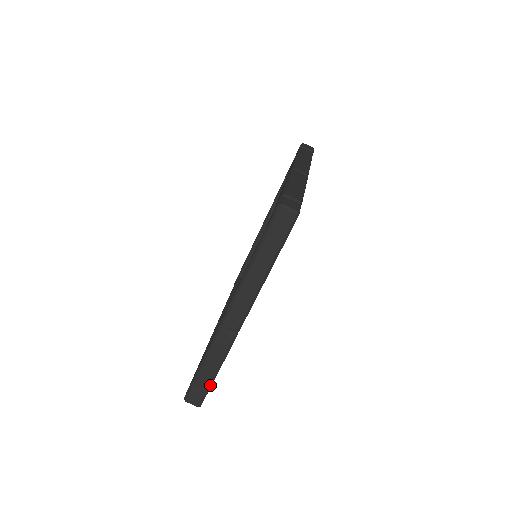
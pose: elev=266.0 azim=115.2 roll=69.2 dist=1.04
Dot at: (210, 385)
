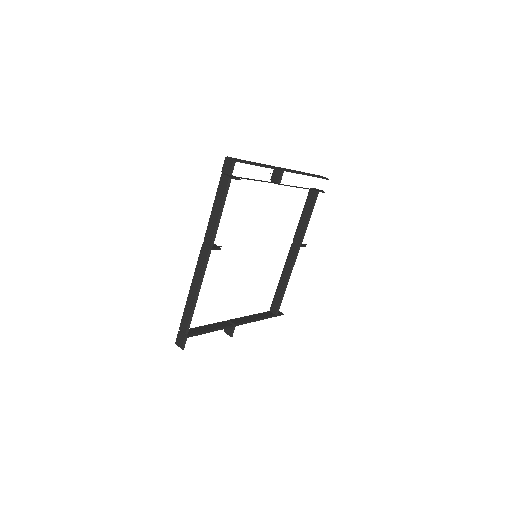
Dot at: (251, 164)
